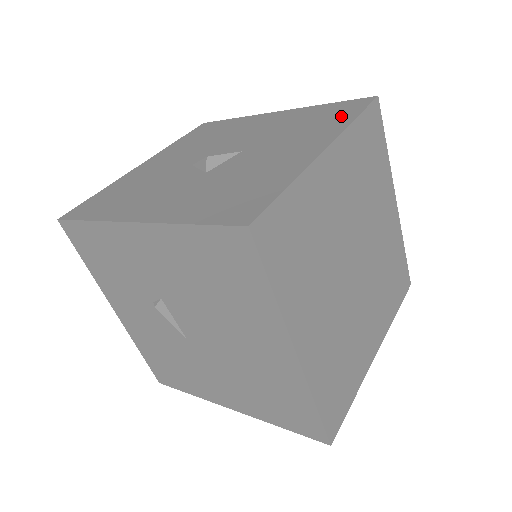
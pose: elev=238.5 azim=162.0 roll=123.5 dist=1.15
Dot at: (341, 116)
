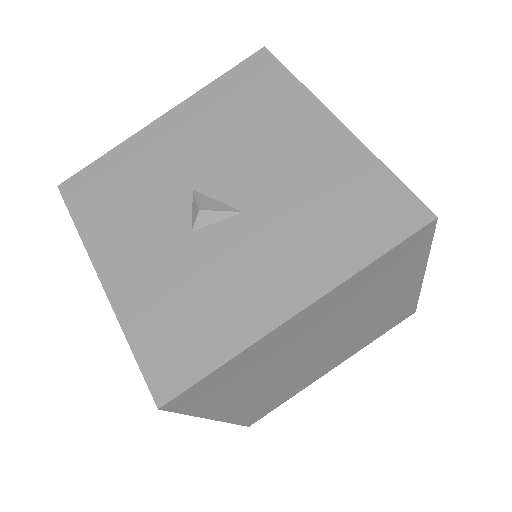
Dot at: (366, 236)
